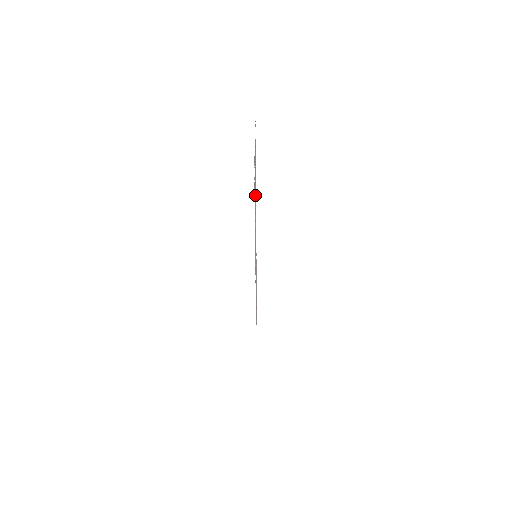
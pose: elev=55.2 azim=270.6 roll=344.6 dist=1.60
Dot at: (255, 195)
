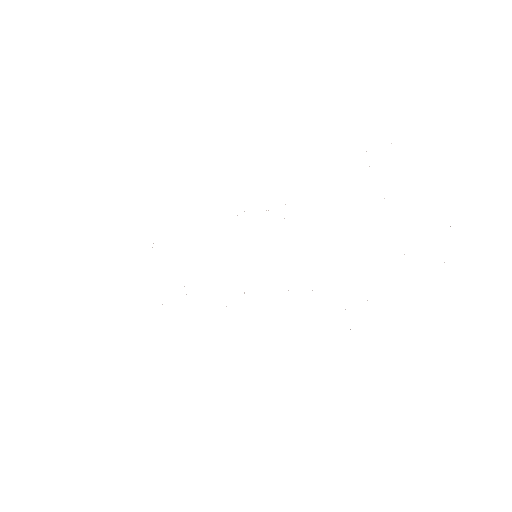
Dot at: occluded
